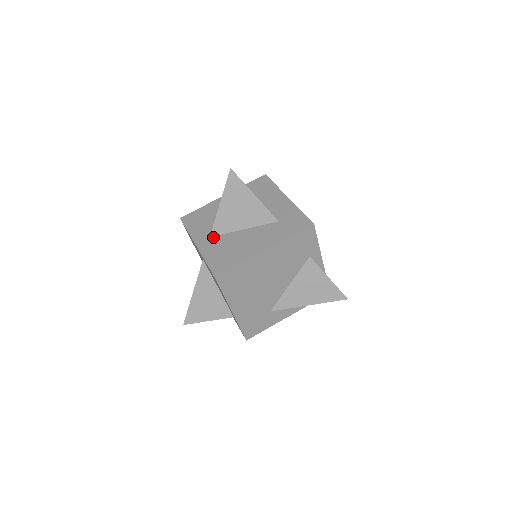
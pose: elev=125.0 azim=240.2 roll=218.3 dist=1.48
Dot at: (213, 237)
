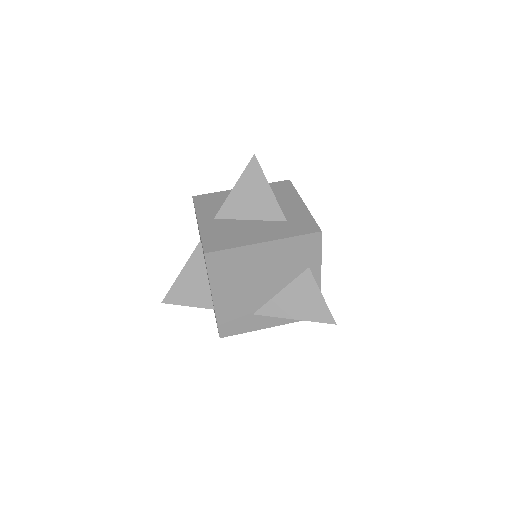
Dot at: (217, 219)
